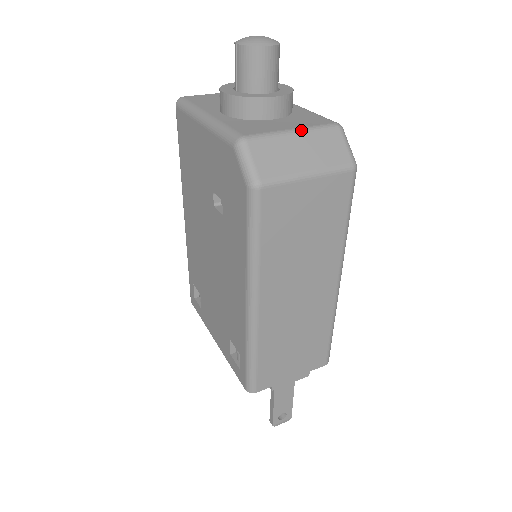
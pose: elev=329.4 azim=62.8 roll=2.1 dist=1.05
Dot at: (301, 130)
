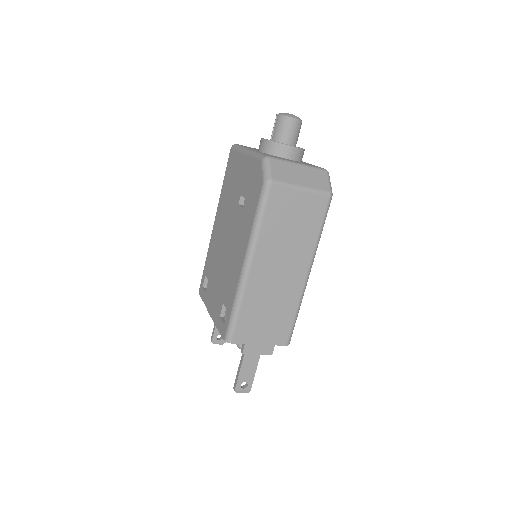
Dot at: (303, 165)
